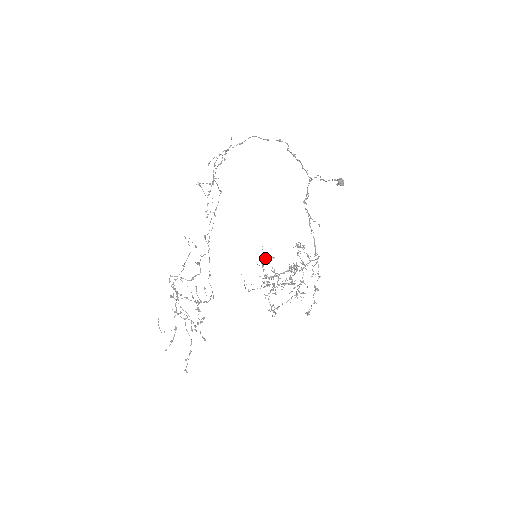
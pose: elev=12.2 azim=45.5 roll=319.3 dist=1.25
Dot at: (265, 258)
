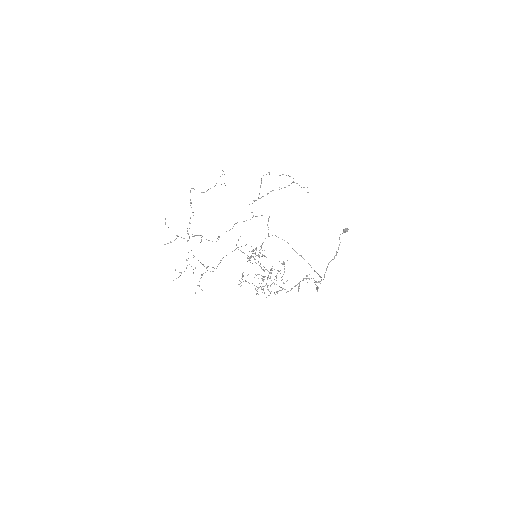
Dot at: occluded
